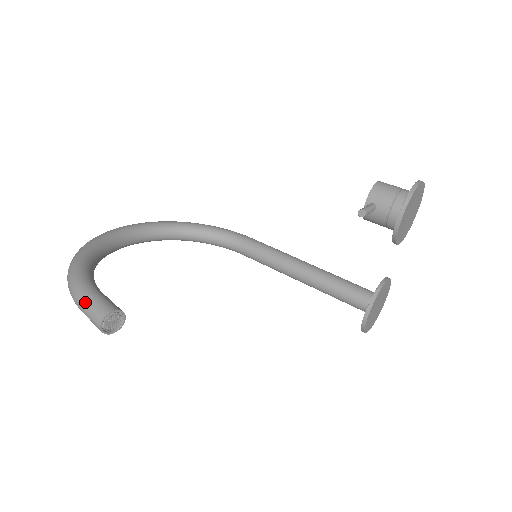
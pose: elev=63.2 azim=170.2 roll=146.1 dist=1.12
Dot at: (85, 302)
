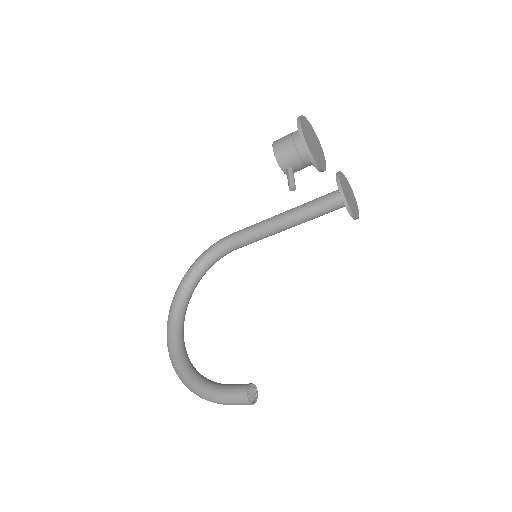
Dot at: (227, 402)
